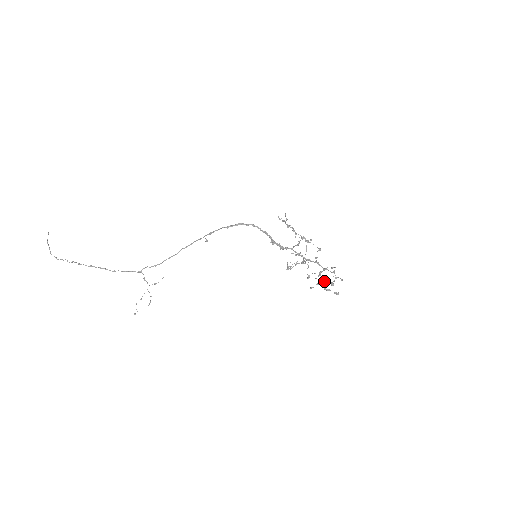
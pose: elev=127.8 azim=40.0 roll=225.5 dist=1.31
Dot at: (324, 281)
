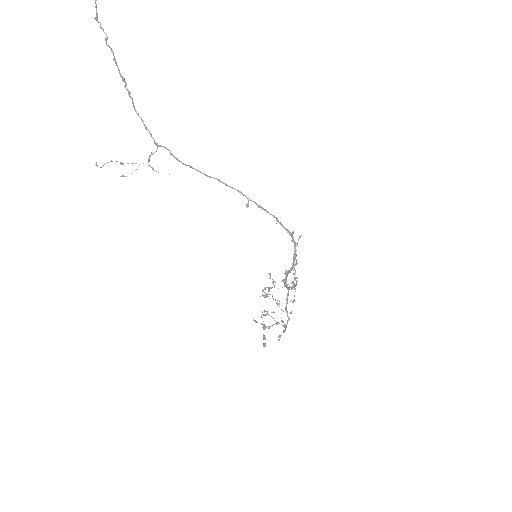
Dot at: occluded
